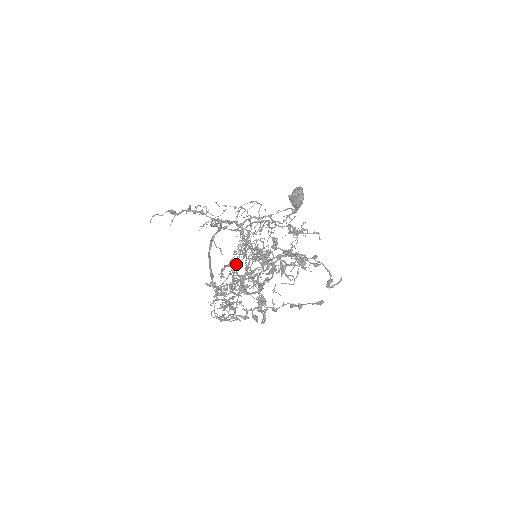
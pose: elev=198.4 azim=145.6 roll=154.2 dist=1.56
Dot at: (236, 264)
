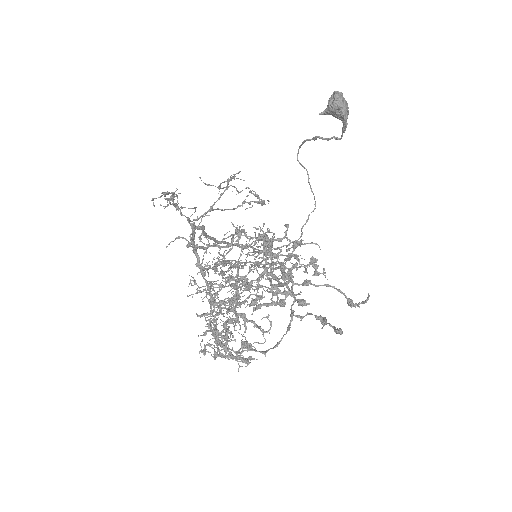
Dot at: occluded
